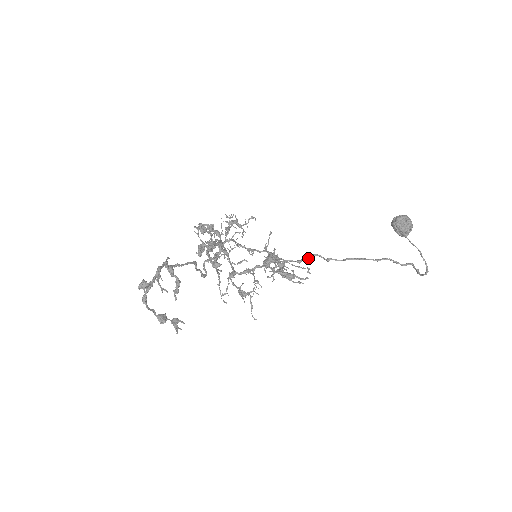
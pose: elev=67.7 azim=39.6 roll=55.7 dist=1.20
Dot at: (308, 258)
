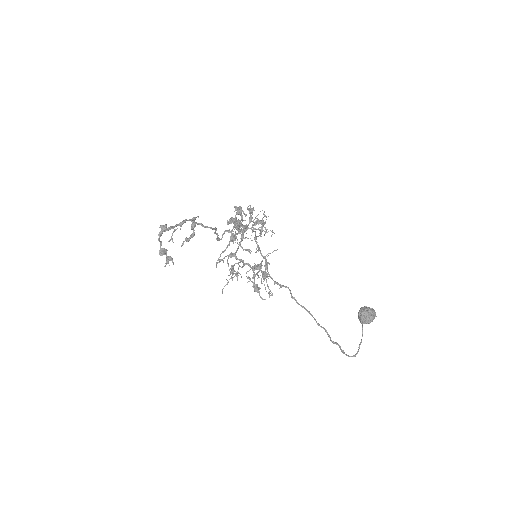
Dot at: (282, 286)
